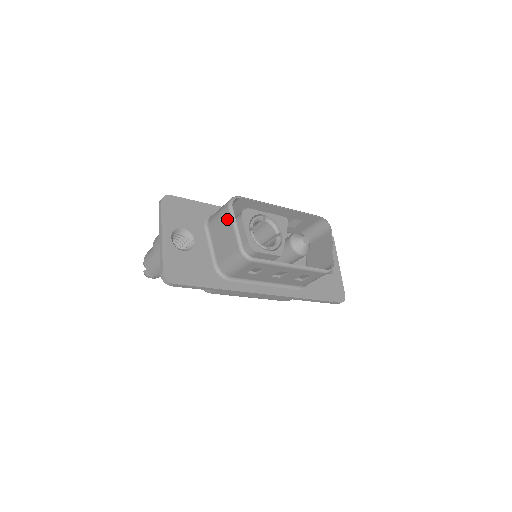
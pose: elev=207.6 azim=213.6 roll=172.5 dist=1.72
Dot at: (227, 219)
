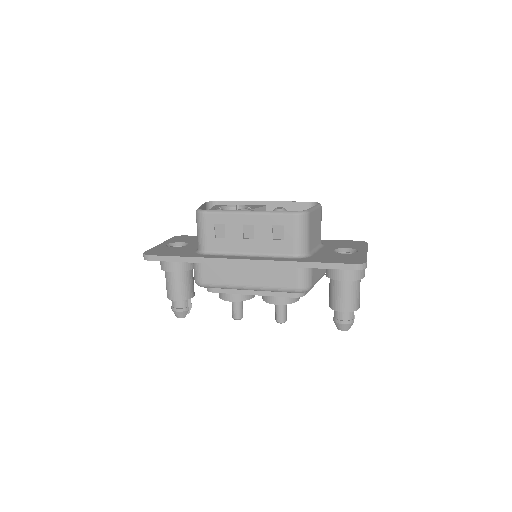
Dot at: occluded
